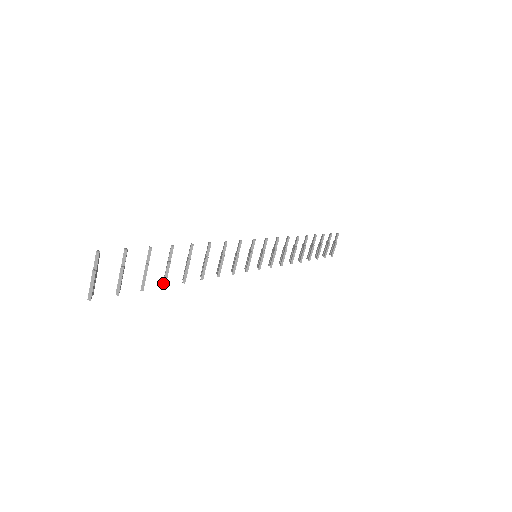
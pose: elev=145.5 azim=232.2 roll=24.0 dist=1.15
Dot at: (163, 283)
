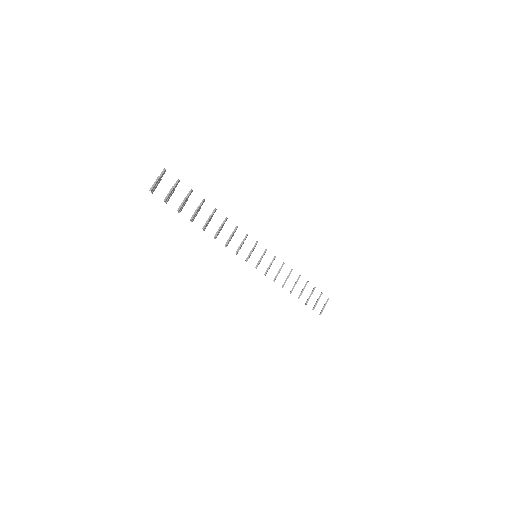
Dot at: (191, 218)
